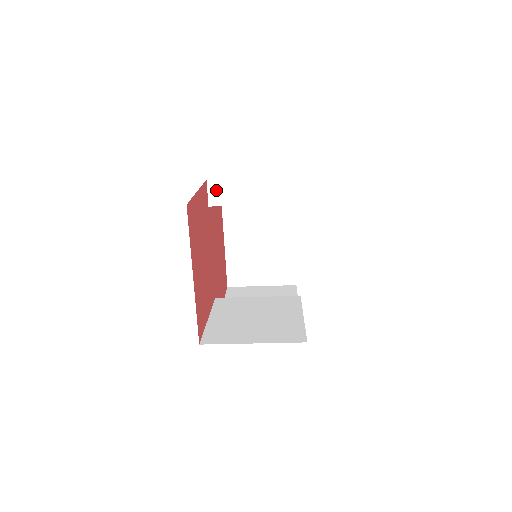
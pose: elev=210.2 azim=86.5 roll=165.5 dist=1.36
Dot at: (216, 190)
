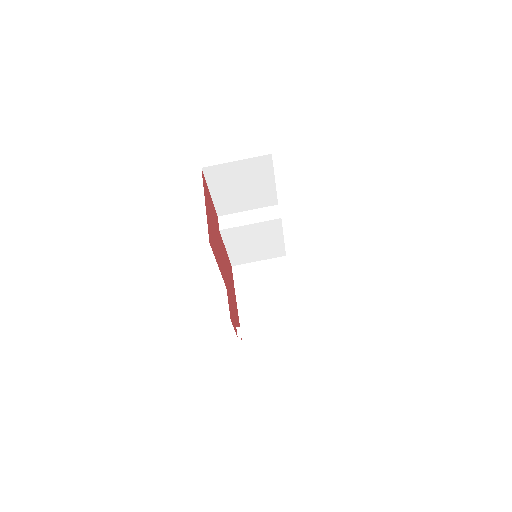
Dot at: (224, 221)
